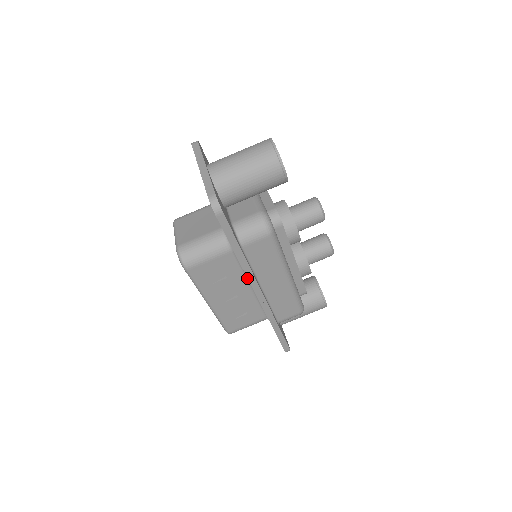
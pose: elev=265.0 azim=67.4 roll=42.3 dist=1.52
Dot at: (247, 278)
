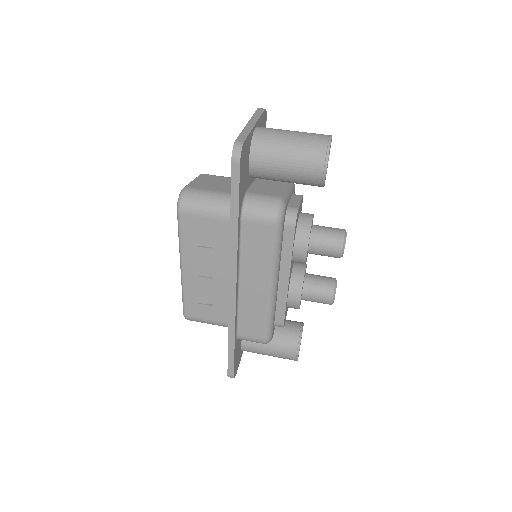
Dot at: occluded
